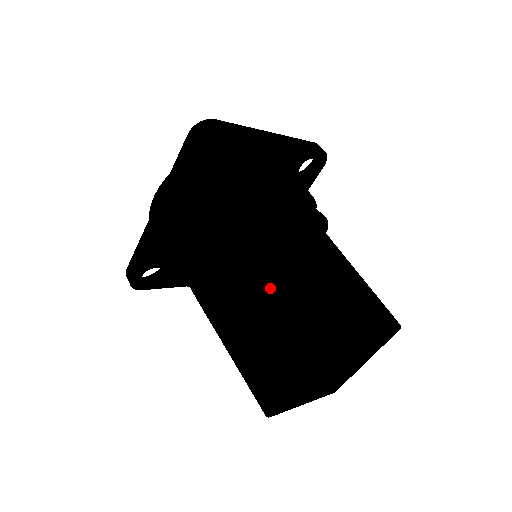
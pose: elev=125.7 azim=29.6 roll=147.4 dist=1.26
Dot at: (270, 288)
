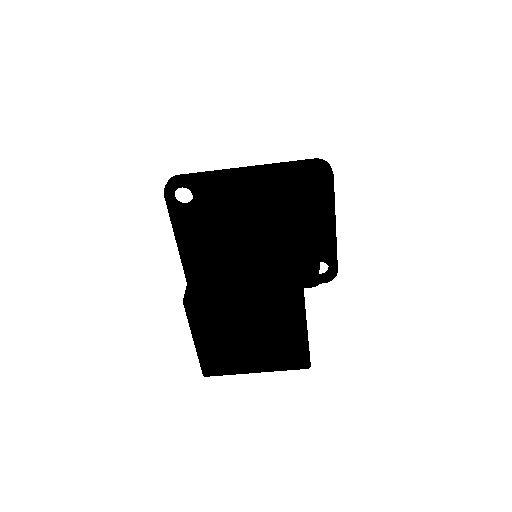
Dot at: (278, 247)
